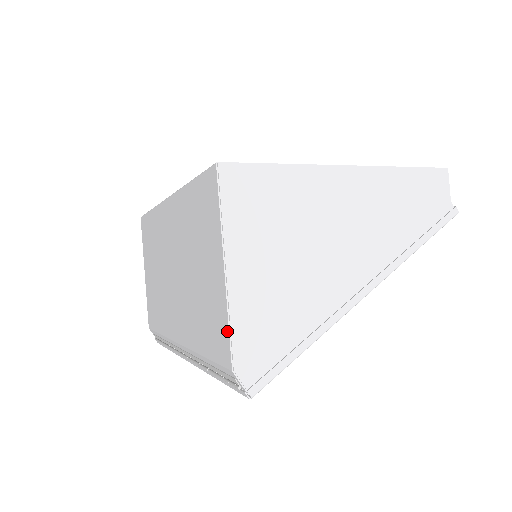
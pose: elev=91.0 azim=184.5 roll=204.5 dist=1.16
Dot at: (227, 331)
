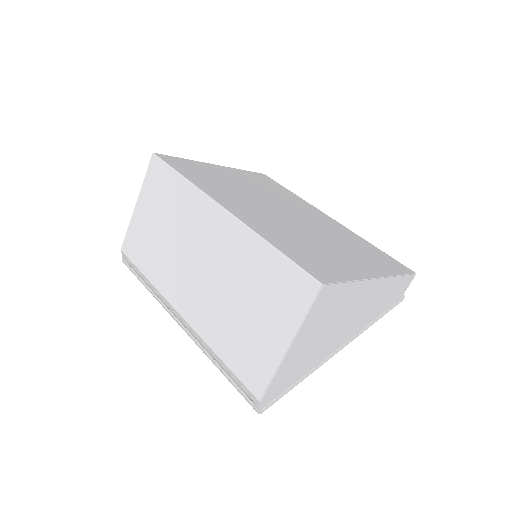
Dot at: (268, 379)
